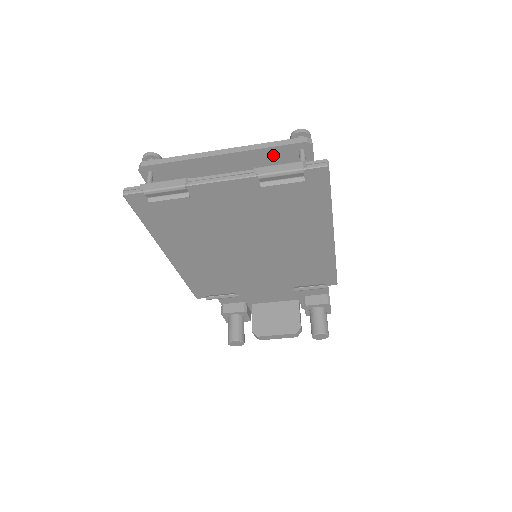
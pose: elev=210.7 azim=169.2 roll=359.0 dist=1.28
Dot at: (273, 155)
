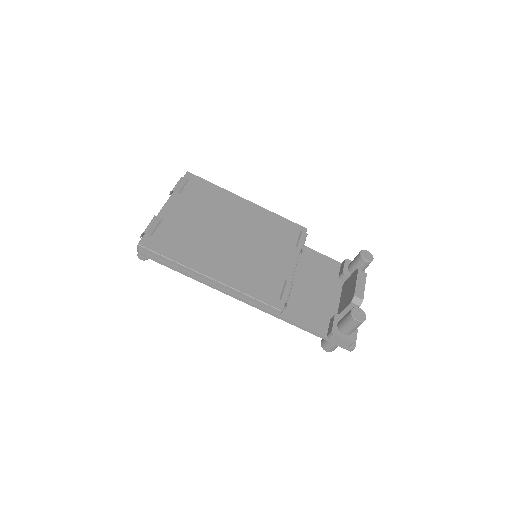
Dot at: occluded
